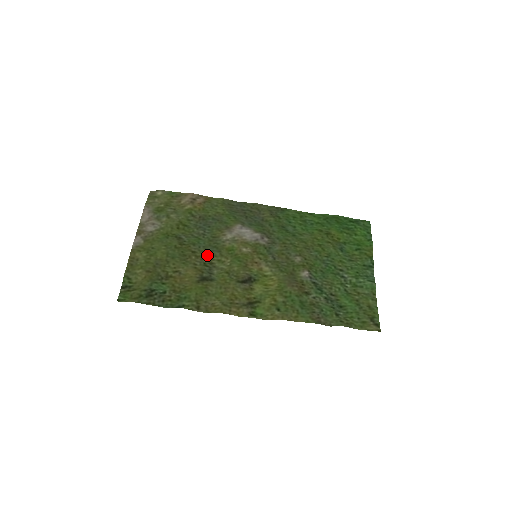
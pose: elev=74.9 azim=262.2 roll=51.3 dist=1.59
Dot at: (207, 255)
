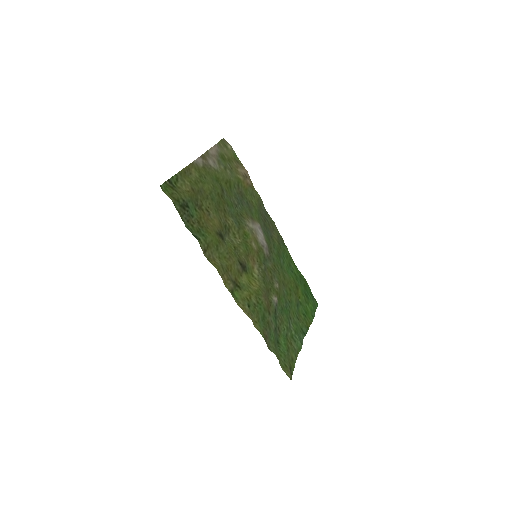
Dot at: (231, 222)
